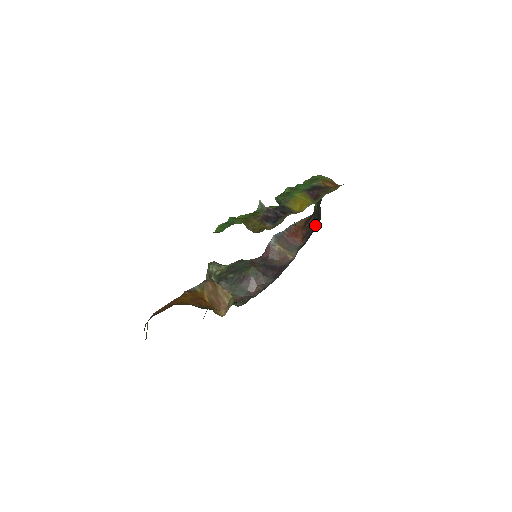
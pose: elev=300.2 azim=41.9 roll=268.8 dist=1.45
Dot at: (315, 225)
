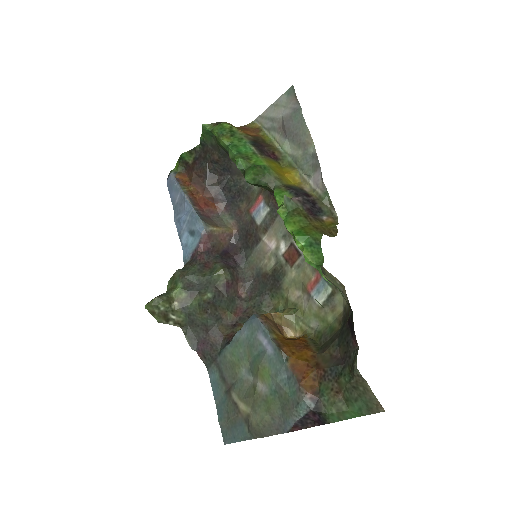
Dot at: (226, 183)
